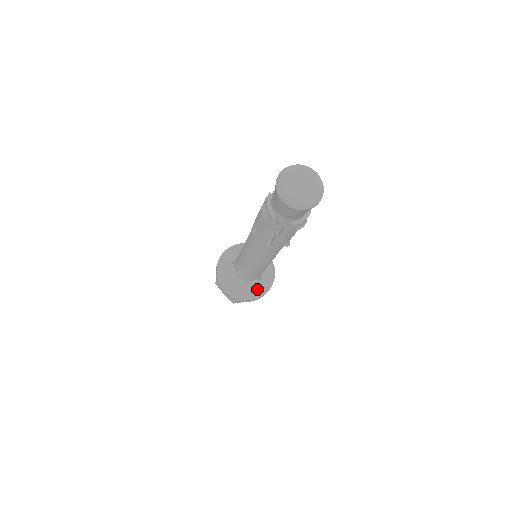
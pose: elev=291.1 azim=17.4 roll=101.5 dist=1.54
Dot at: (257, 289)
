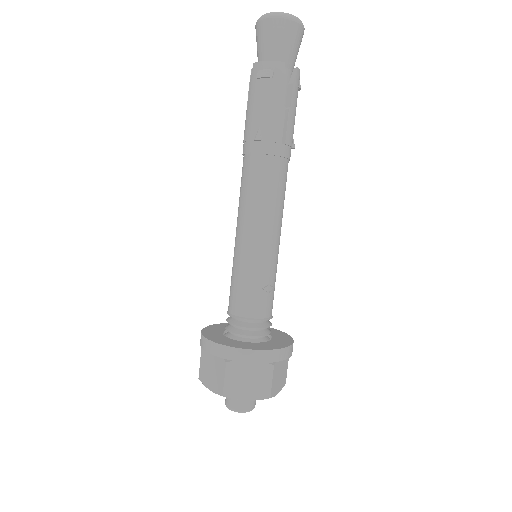
Dot at: (280, 339)
